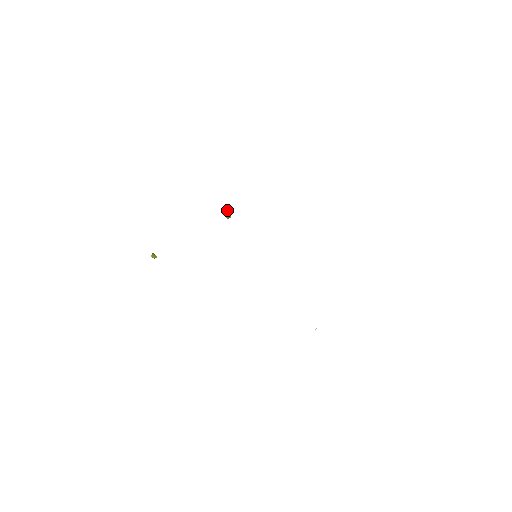
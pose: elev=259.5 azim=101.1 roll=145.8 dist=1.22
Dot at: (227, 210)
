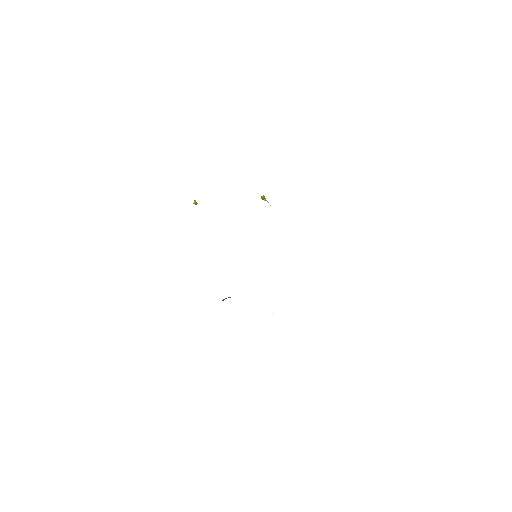
Dot at: (263, 199)
